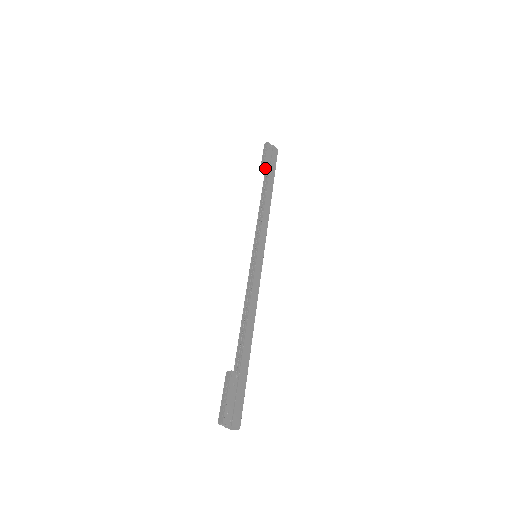
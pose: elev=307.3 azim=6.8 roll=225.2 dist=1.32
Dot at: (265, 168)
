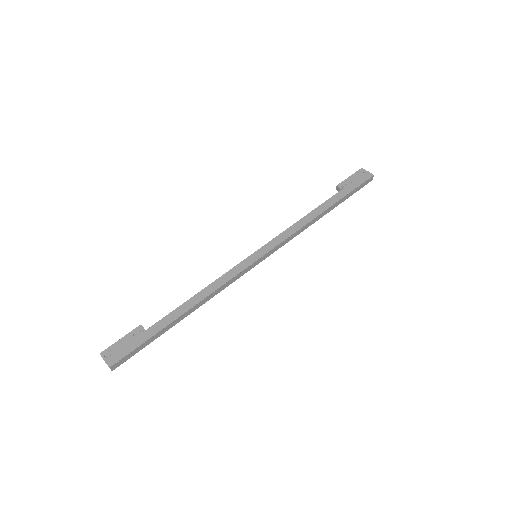
Dot at: (339, 190)
